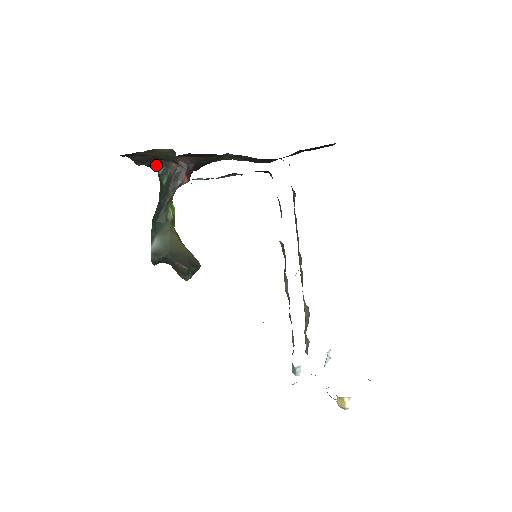
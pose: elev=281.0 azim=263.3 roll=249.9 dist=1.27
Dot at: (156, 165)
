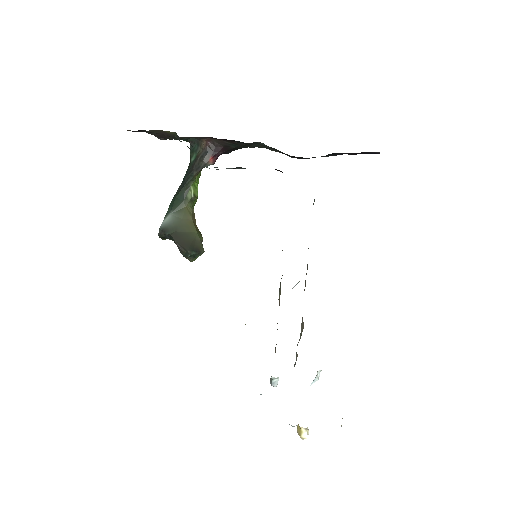
Dot at: (188, 141)
